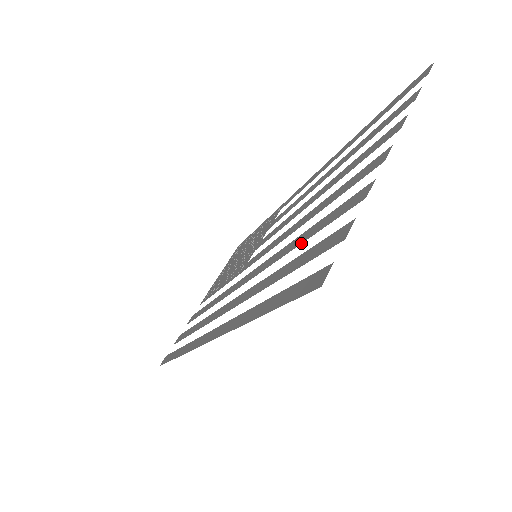
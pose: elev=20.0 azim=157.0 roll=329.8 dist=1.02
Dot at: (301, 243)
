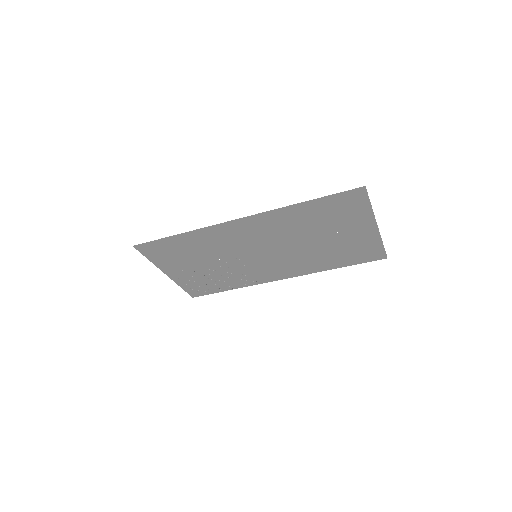
Dot at: (325, 223)
